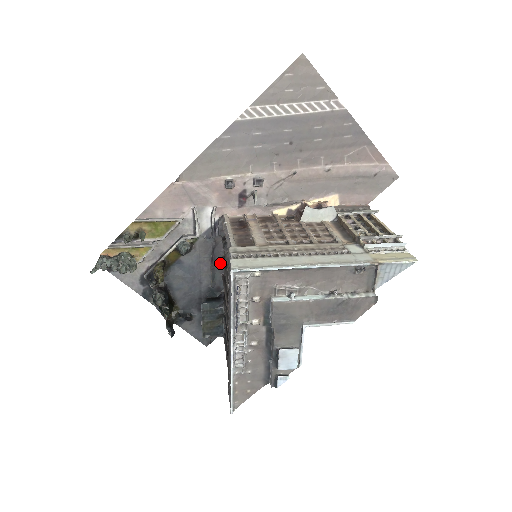
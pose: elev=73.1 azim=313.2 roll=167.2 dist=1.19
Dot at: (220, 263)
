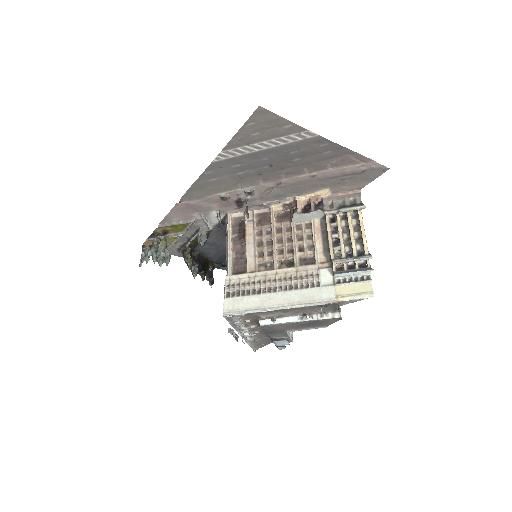
Dot at: occluded
